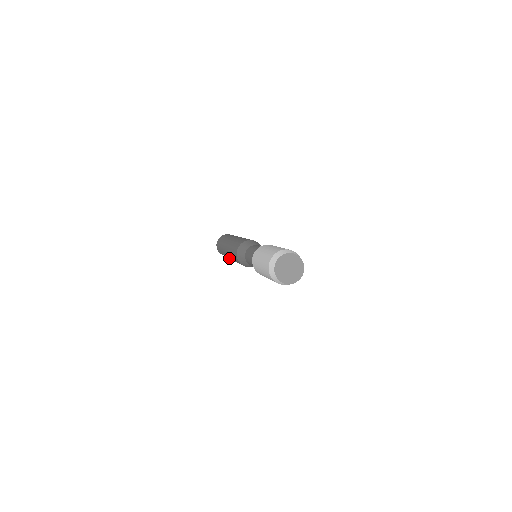
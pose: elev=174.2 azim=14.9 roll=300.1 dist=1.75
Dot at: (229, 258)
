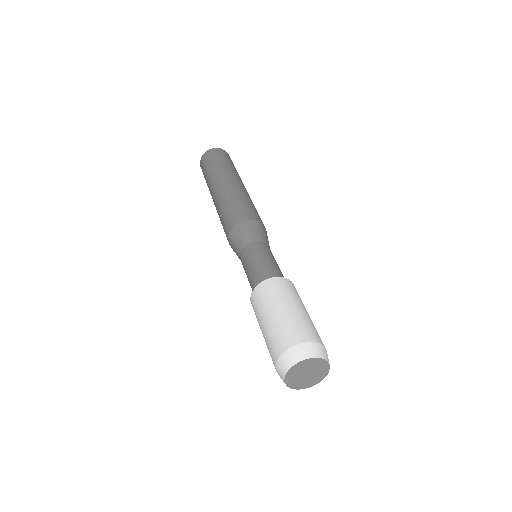
Dot at: occluded
